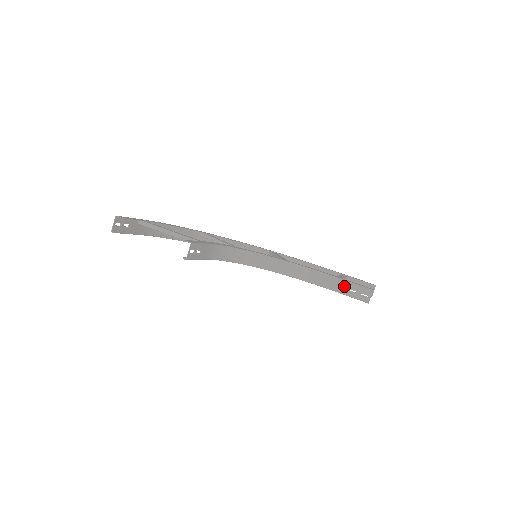
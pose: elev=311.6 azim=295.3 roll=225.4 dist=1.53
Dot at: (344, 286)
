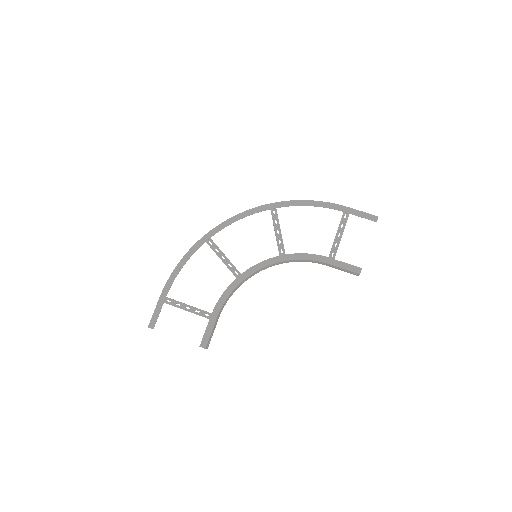
Dot at: (336, 268)
